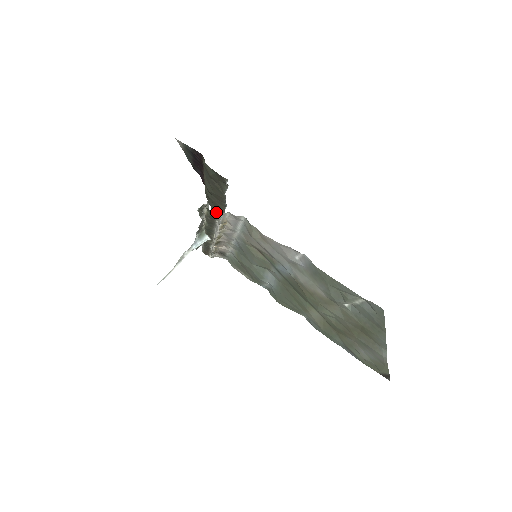
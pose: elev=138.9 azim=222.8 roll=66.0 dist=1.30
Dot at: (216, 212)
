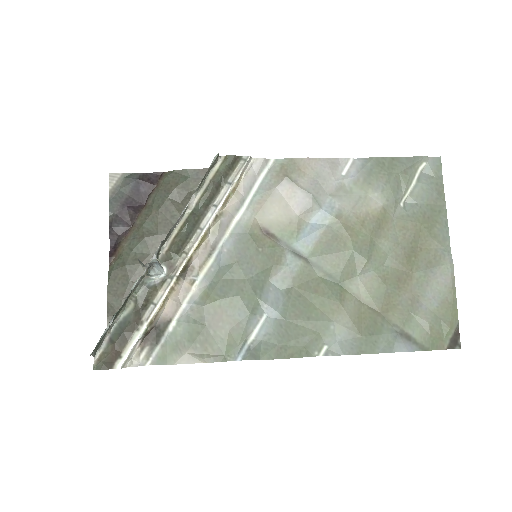
Dot at: (238, 160)
